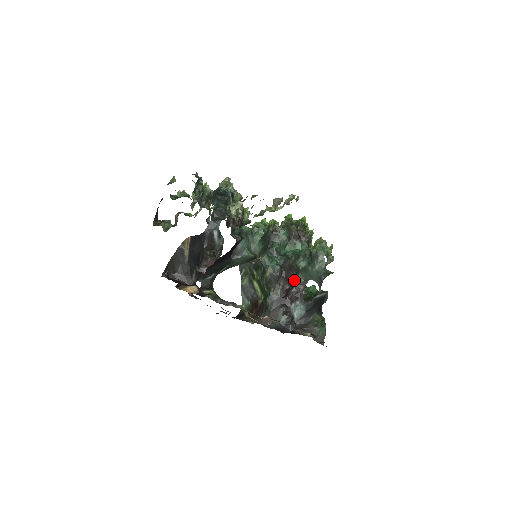
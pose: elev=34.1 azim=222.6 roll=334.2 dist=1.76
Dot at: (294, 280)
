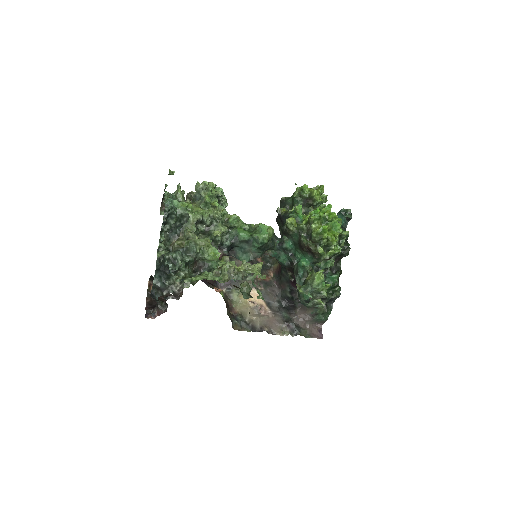
Dot at: occluded
